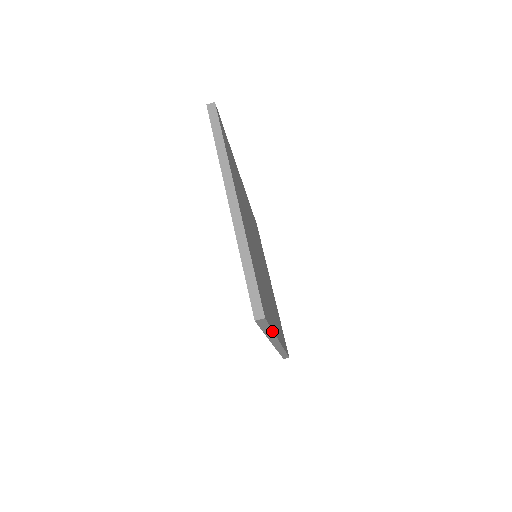
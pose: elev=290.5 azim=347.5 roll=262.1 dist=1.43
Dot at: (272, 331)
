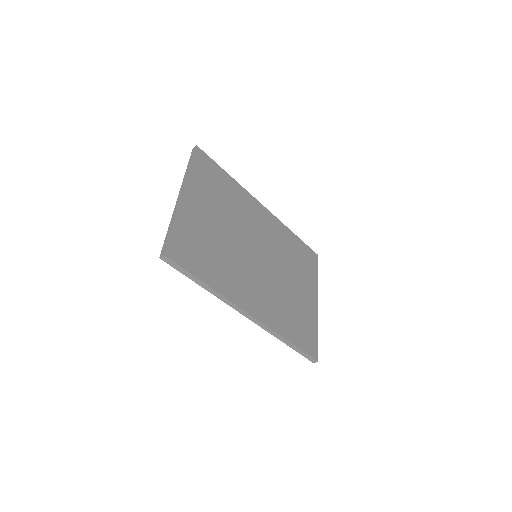
Dot at: (204, 283)
